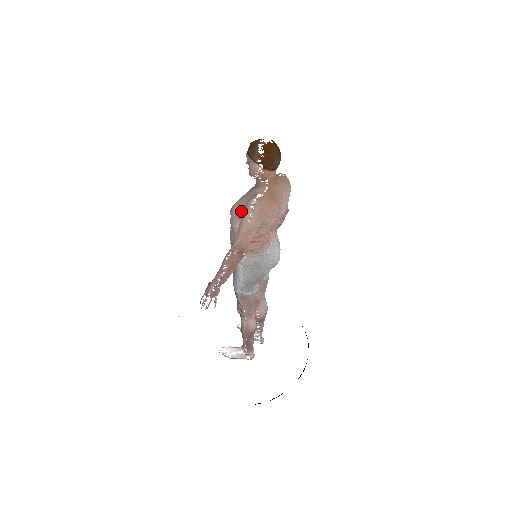
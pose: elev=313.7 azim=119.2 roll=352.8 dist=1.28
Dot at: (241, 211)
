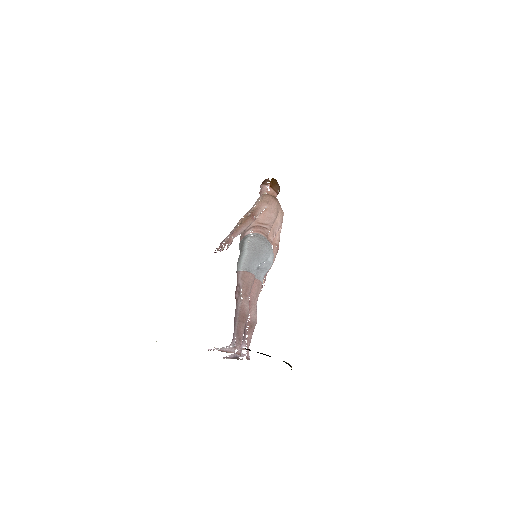
Dot at: occluded
